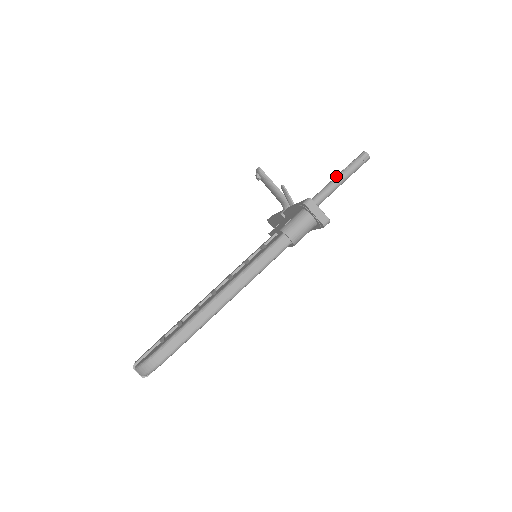
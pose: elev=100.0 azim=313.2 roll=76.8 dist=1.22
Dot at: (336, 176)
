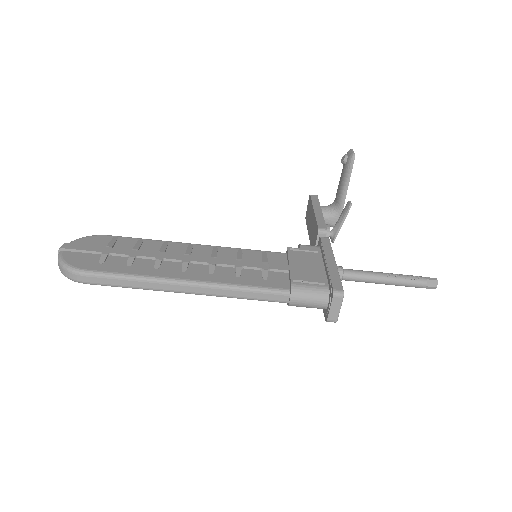
Dot at: (391, 275)
